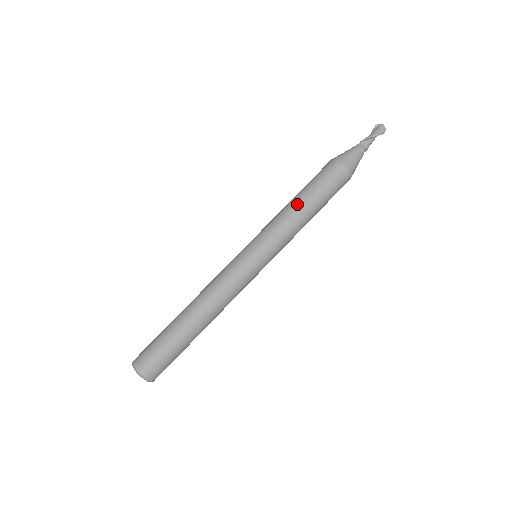
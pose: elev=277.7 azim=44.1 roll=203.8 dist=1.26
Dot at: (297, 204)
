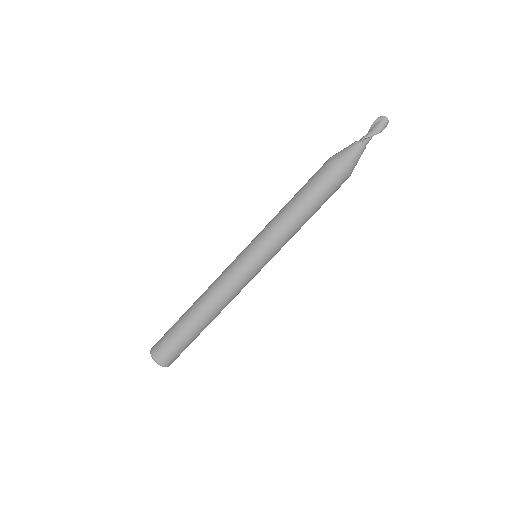
Dot at: (299, 213)
